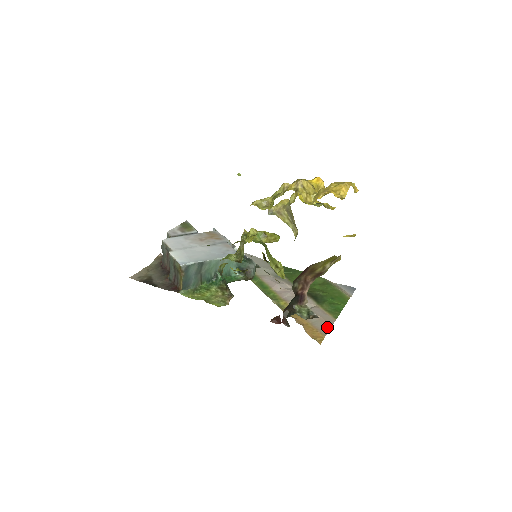
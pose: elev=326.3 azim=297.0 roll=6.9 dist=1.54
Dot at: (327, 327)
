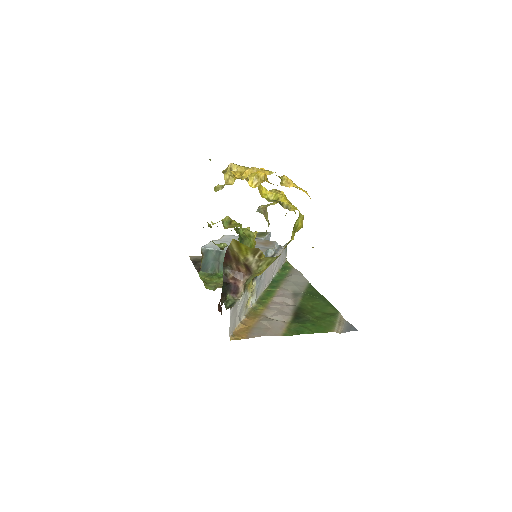
Dot at: (260, 334)
